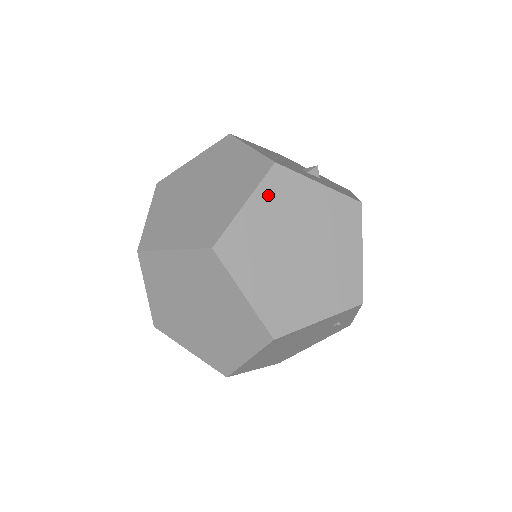
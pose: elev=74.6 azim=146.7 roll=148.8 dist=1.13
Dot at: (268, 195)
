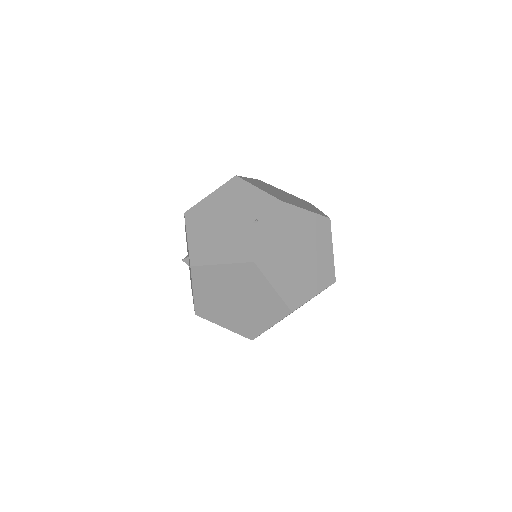
Dot at: (296, 197)
